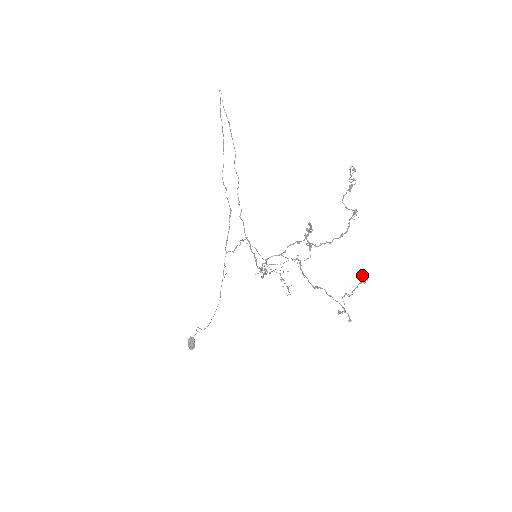
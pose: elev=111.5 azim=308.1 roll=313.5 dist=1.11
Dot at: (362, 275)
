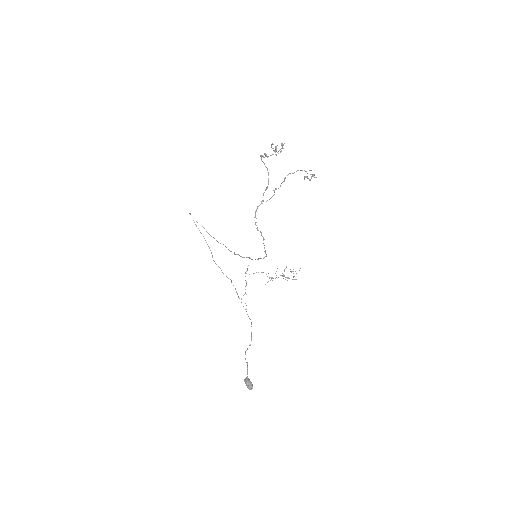
Dot at: (310, 174)
